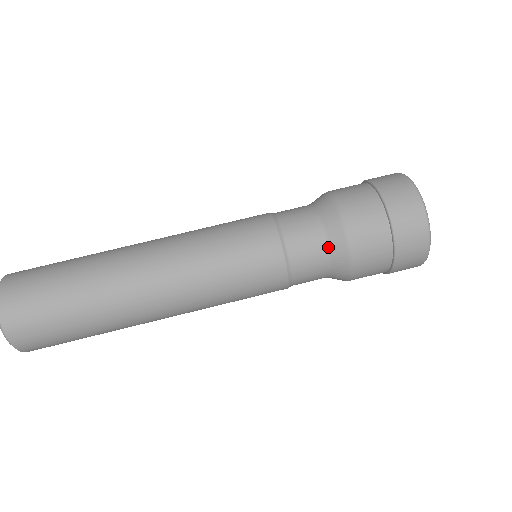
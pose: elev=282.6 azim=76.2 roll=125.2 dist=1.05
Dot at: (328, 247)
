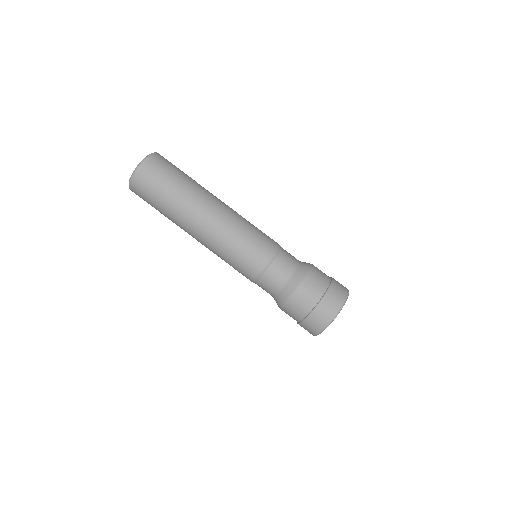
Dot at: (274, 297)
